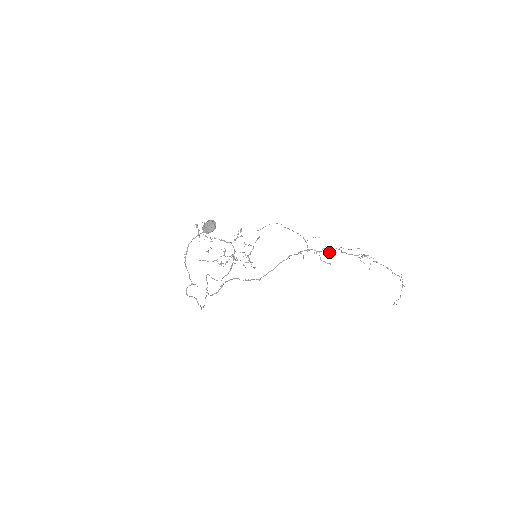
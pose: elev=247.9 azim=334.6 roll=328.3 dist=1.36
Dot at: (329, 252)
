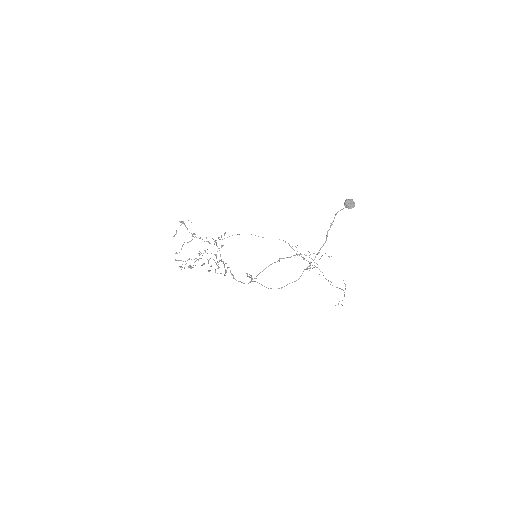
Dot at: occluded
